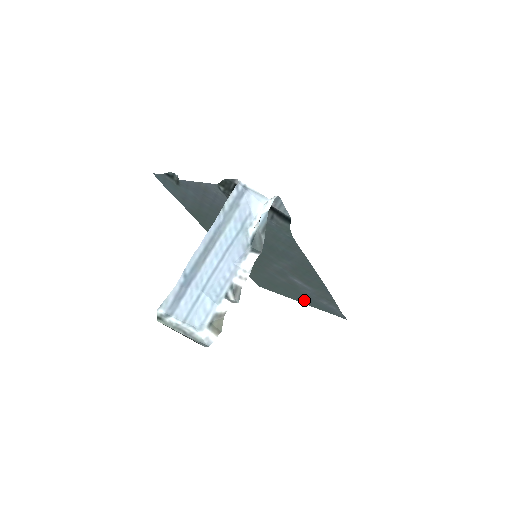
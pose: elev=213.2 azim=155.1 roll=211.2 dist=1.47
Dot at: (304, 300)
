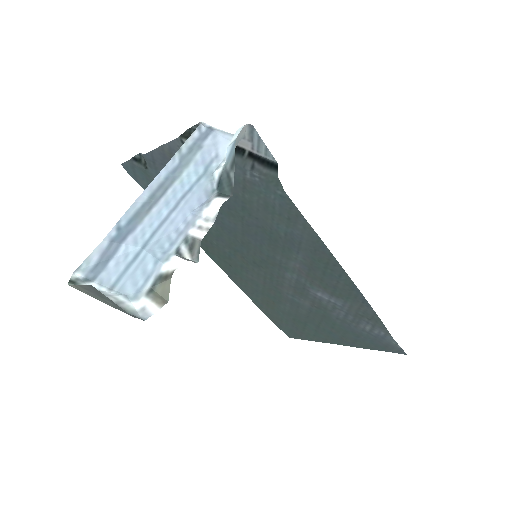
Dot at: (343, 337)
